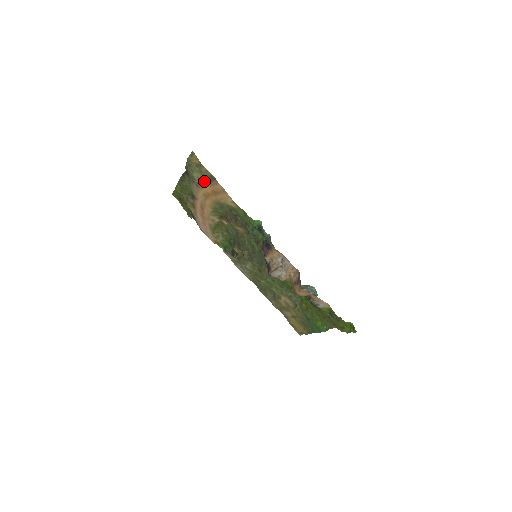
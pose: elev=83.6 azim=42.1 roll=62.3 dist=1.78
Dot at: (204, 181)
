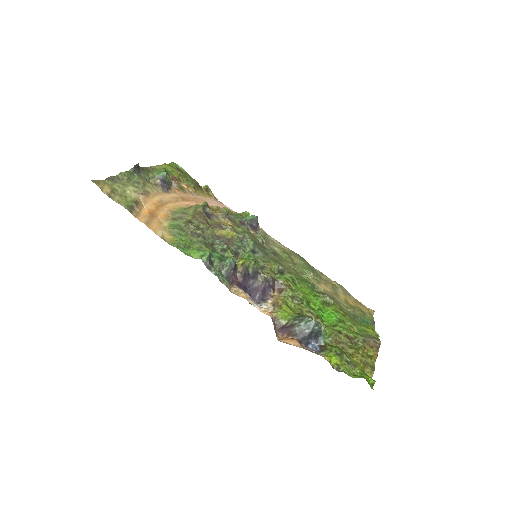
Dot at: (138, 199)
